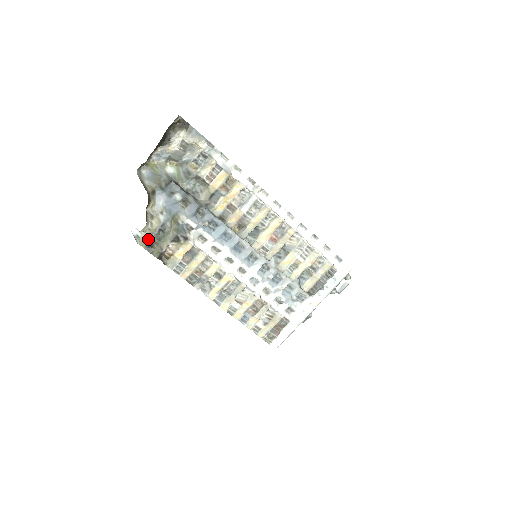
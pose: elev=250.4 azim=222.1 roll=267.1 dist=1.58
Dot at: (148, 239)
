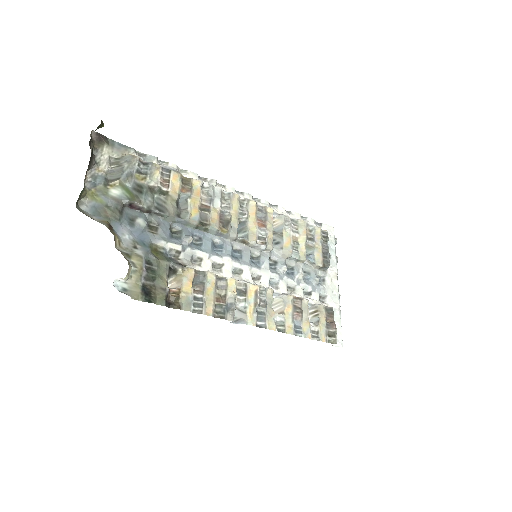
Dot at: (139, 286)
